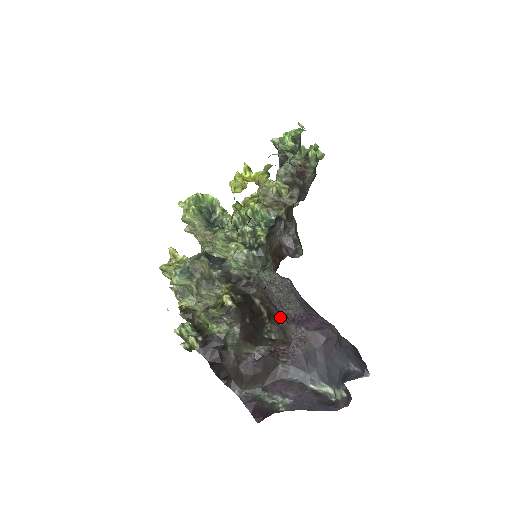
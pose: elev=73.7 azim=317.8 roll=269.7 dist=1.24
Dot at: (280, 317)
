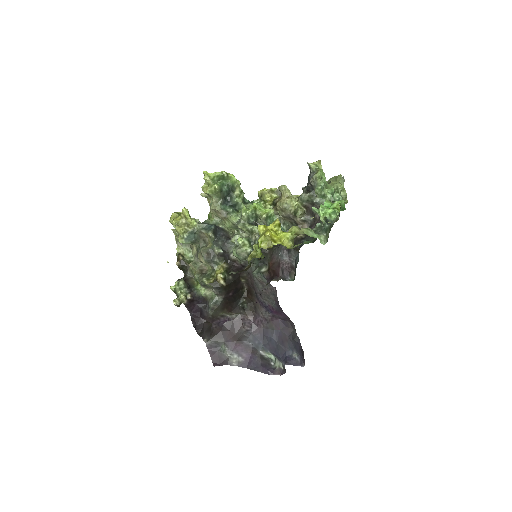
Dot at: (257, 299)
